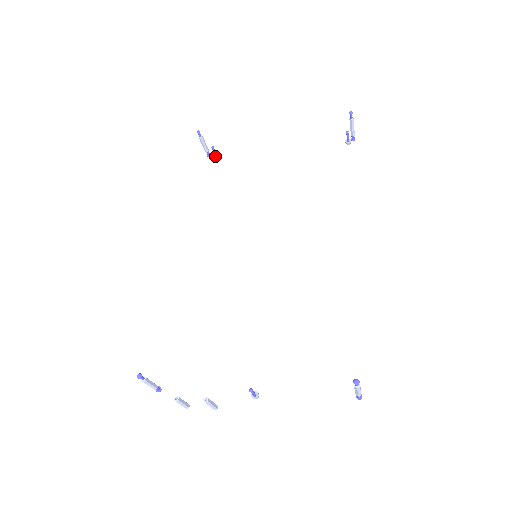
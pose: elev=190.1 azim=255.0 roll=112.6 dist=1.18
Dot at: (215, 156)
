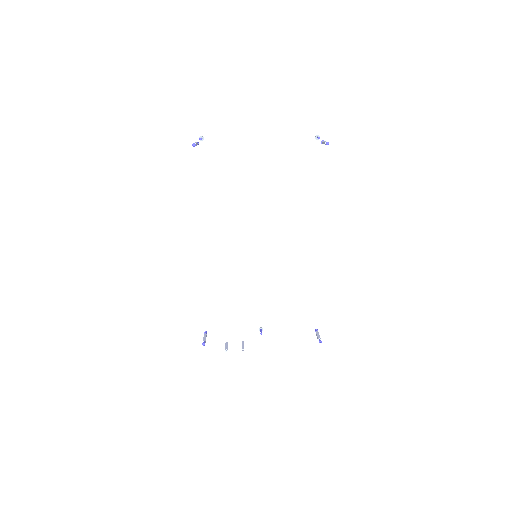
Dot at: (201, 140)
